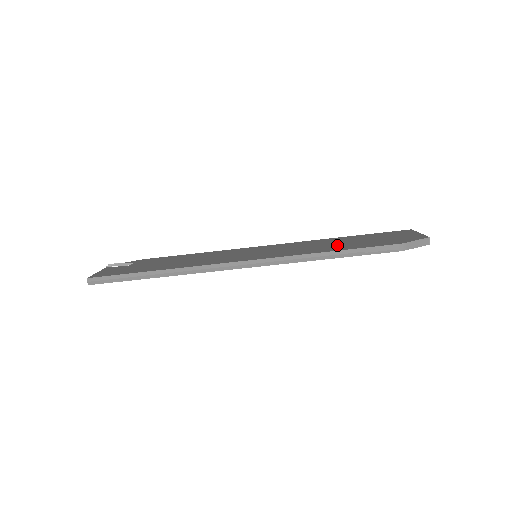
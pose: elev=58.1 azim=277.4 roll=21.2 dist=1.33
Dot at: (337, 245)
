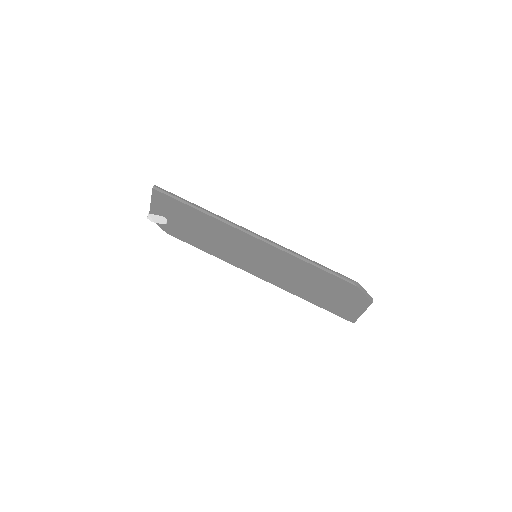
Dot at: occluded
